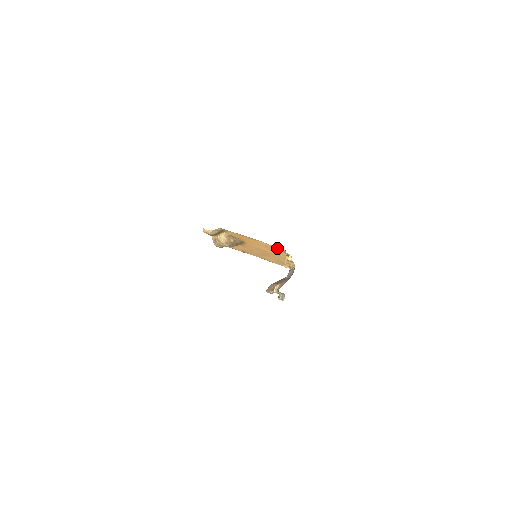
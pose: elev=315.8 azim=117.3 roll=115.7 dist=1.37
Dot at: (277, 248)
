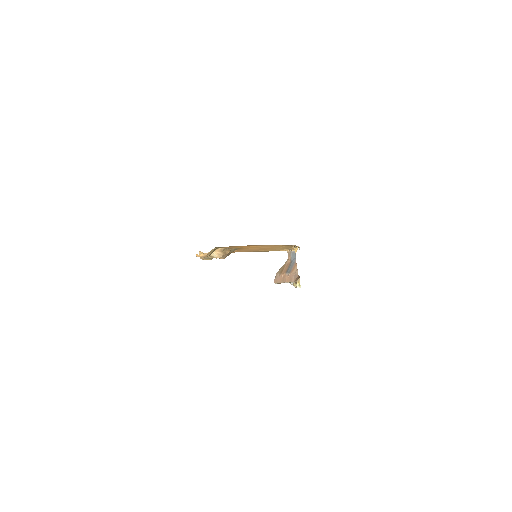
Dot at: (284, 245)
